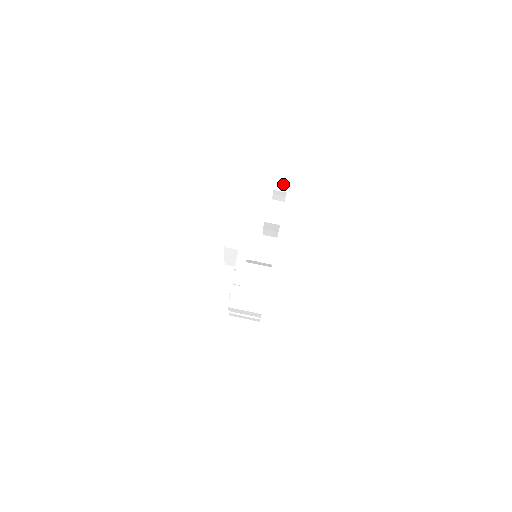
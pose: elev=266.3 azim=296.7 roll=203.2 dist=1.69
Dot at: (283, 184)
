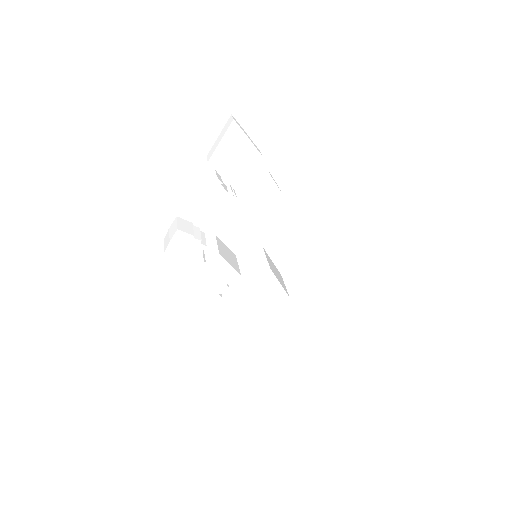
Dot at: (211, 153)
